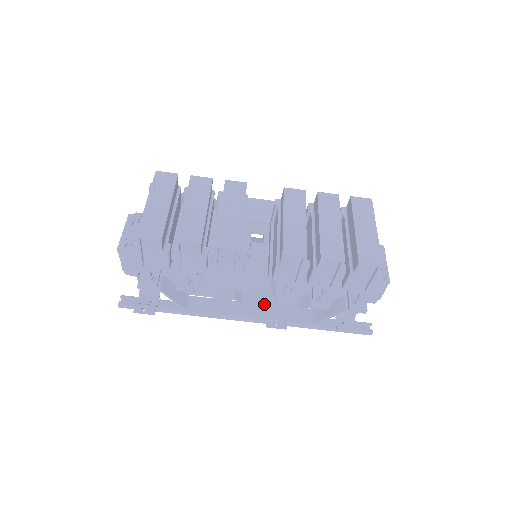
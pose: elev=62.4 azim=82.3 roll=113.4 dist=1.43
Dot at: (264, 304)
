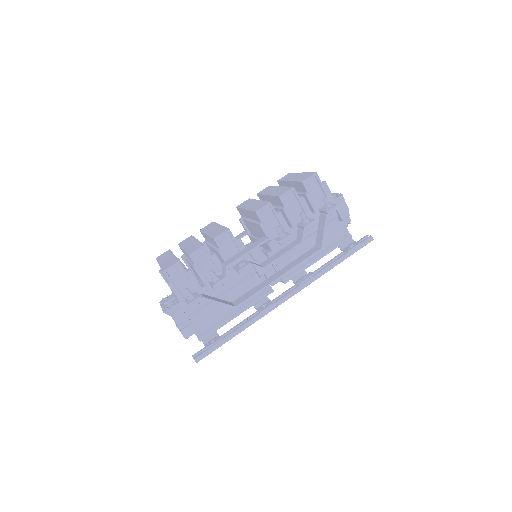
Dot at: (277, 257)
